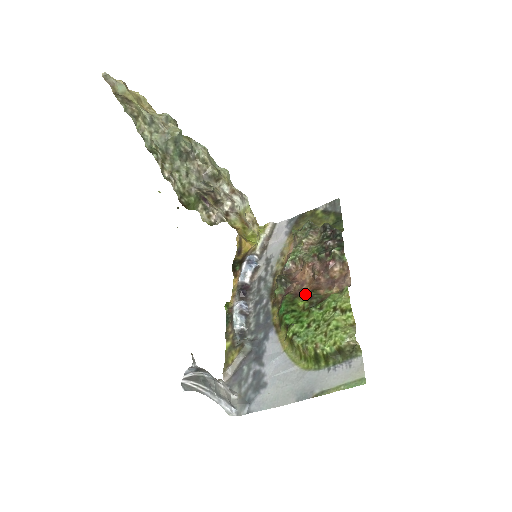
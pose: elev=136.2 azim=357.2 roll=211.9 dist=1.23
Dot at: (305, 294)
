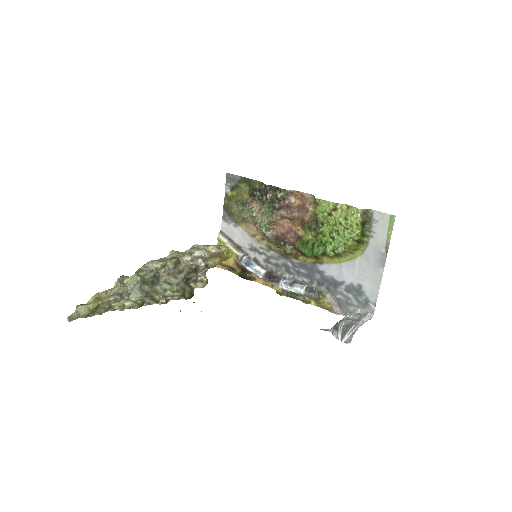
Dot at: (302, 231)
